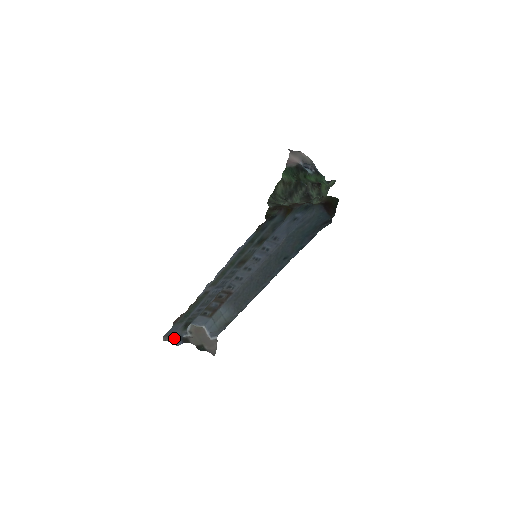
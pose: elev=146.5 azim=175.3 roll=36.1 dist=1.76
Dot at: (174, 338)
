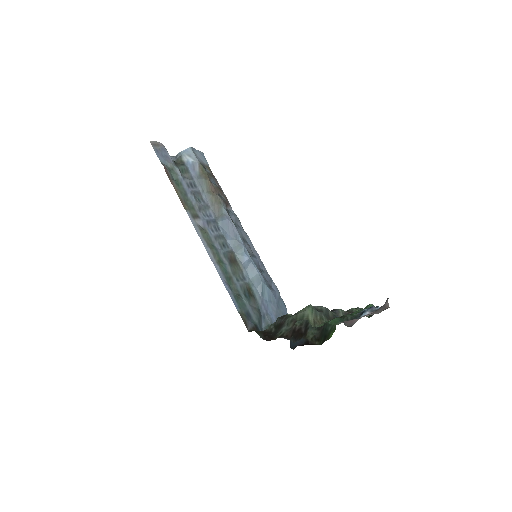
Dot at: (162, 145)
